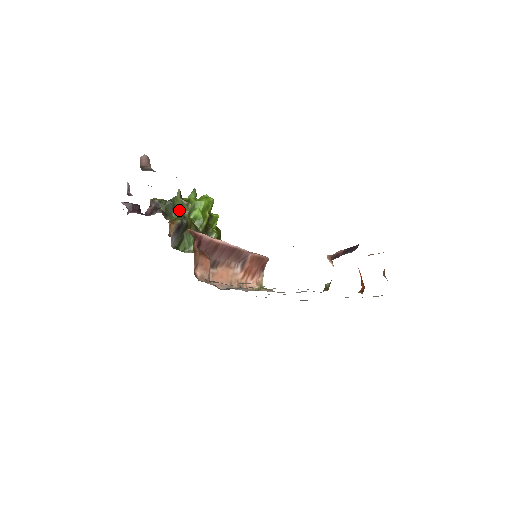
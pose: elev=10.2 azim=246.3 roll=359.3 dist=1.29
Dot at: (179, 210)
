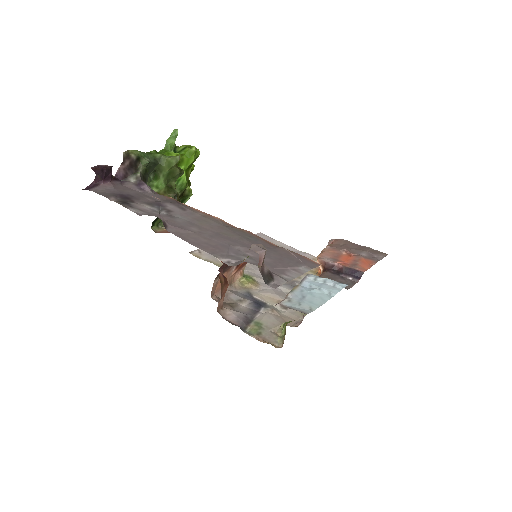
Dot at: (167, 178)
